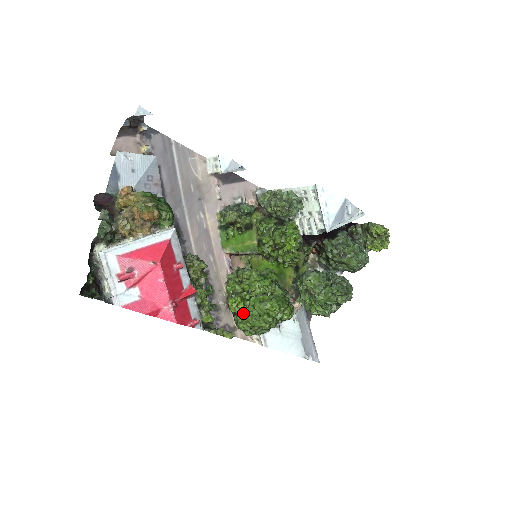
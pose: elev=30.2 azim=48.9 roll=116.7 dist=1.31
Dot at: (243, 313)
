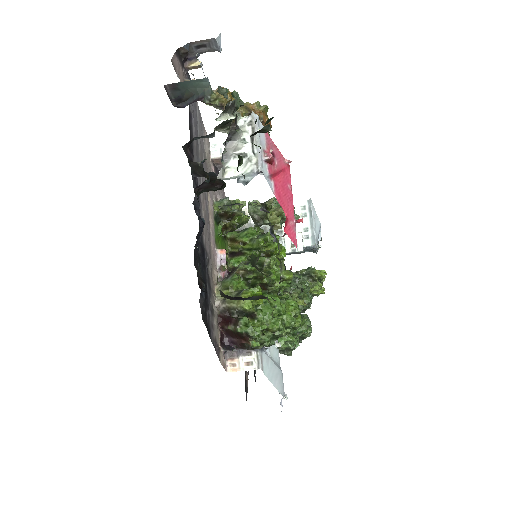
Dot at: (260, 310)
